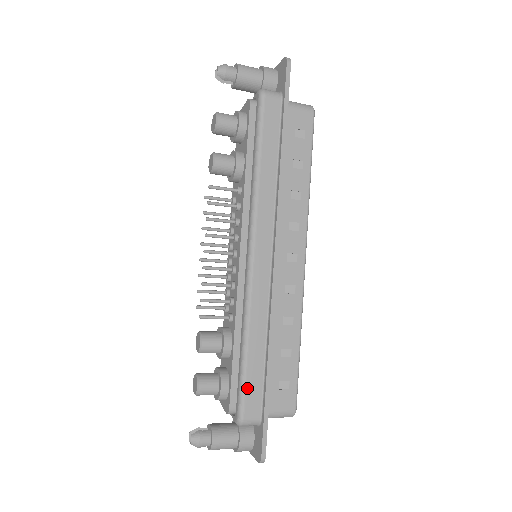
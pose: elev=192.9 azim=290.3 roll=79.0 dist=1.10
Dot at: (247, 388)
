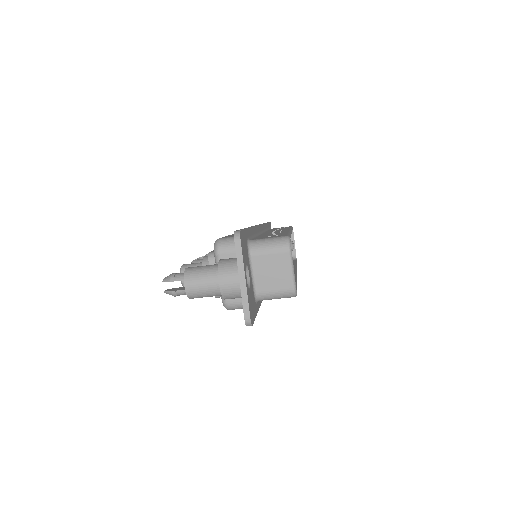
Dot at: occluded
